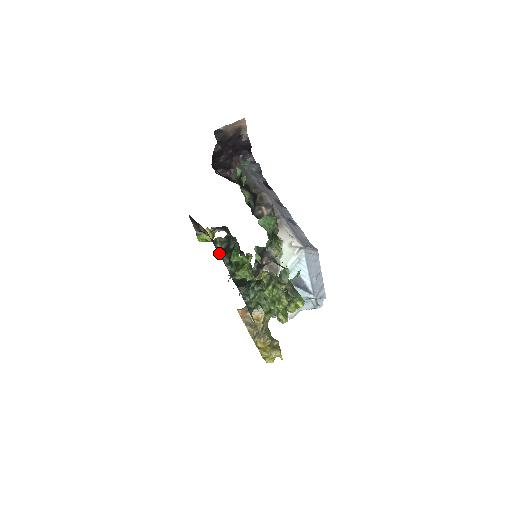
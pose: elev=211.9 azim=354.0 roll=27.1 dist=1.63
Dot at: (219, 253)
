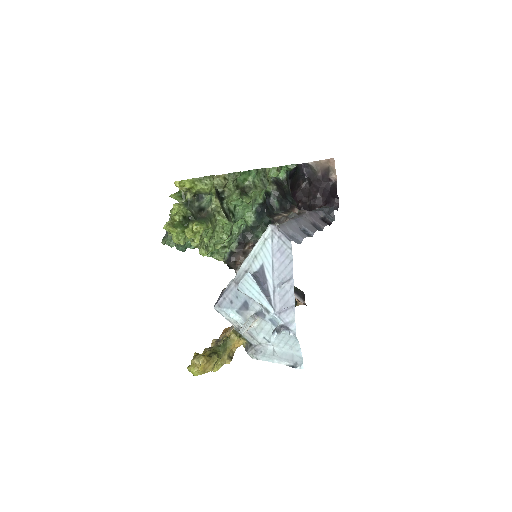
Dot at: occluded
